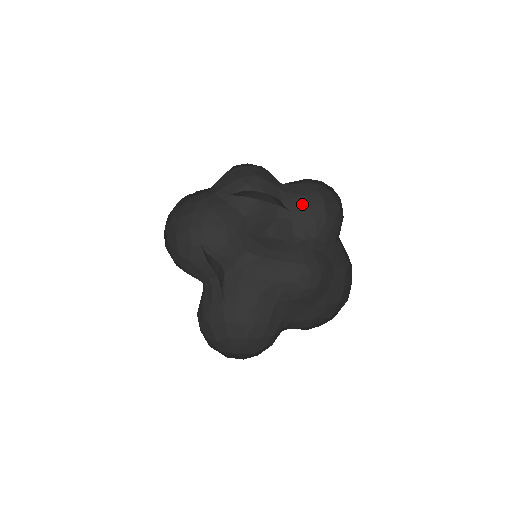
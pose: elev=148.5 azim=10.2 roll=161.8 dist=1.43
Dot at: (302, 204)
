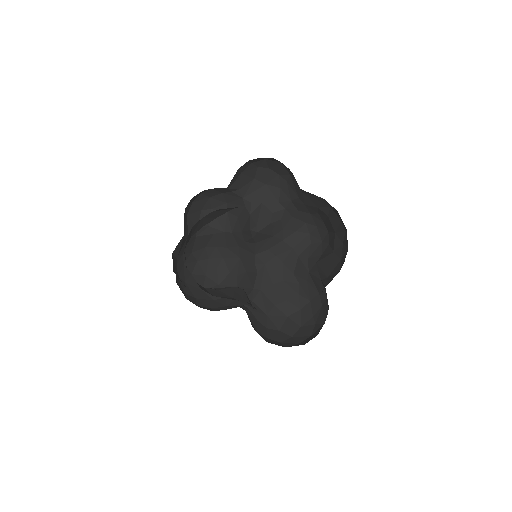
Dot at: (259, 186)
